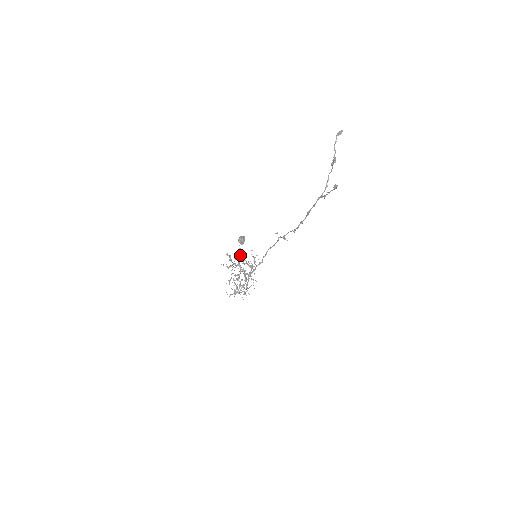
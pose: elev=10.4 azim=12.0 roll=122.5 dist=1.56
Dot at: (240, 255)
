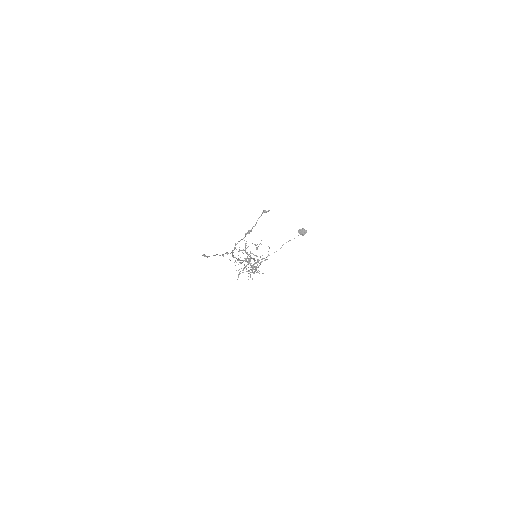
Dot at: (258, 246)
